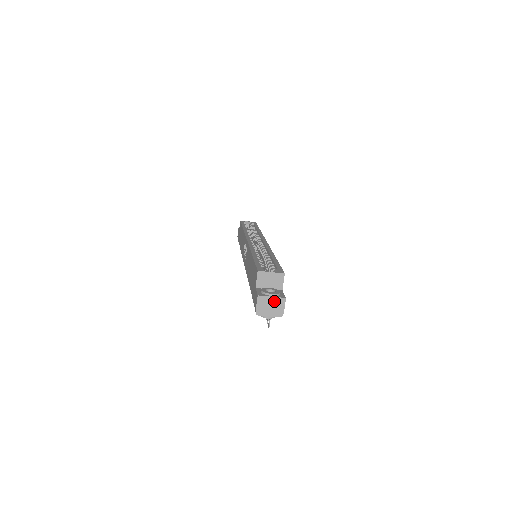
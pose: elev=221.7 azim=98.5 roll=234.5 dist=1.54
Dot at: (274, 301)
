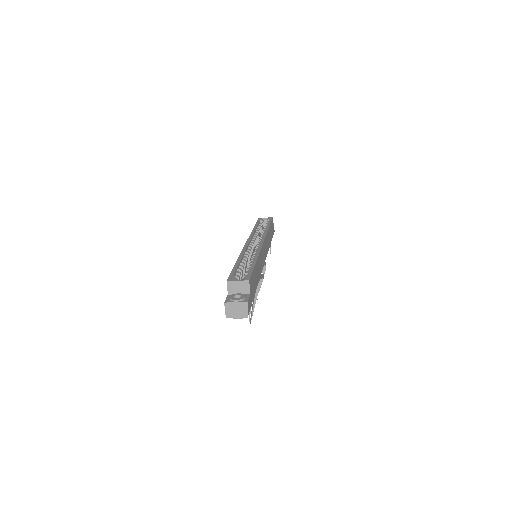
Dot at: (238, 306)
